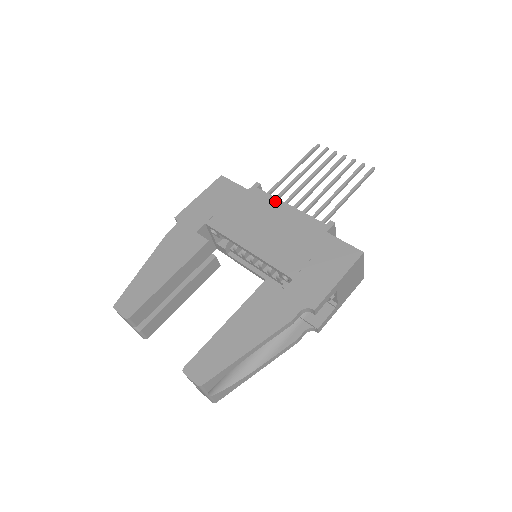
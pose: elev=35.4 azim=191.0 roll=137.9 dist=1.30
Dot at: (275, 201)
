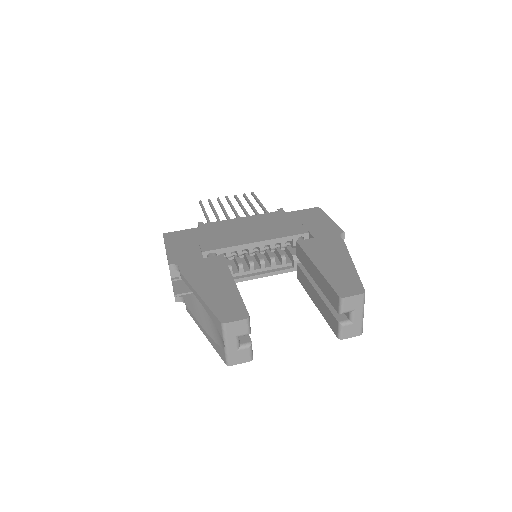
Dot at: (229, 221)
